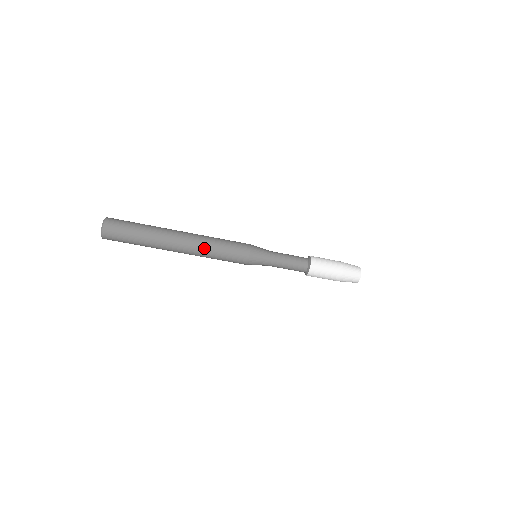
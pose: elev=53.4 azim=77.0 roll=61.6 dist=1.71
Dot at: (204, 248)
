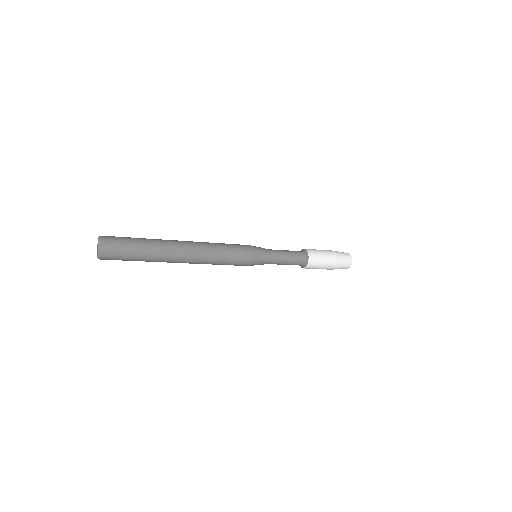
Dot at: (207, 261)
